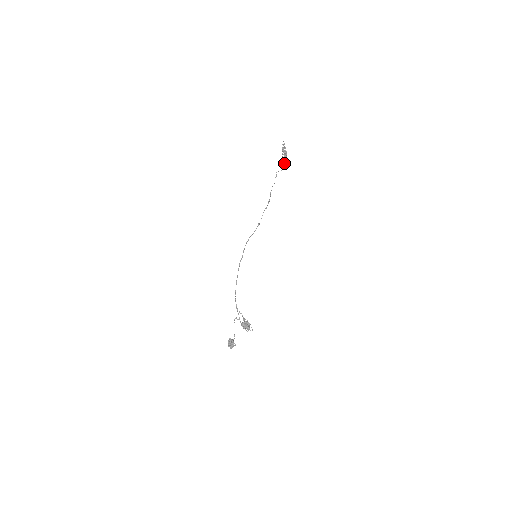
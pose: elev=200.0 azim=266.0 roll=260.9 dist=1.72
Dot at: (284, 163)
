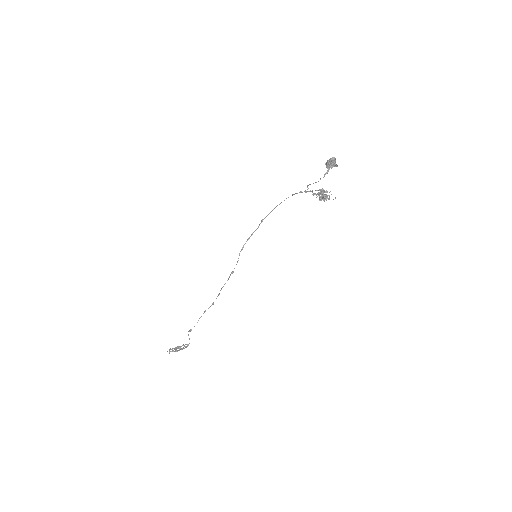
Dot at: (184, 346)
